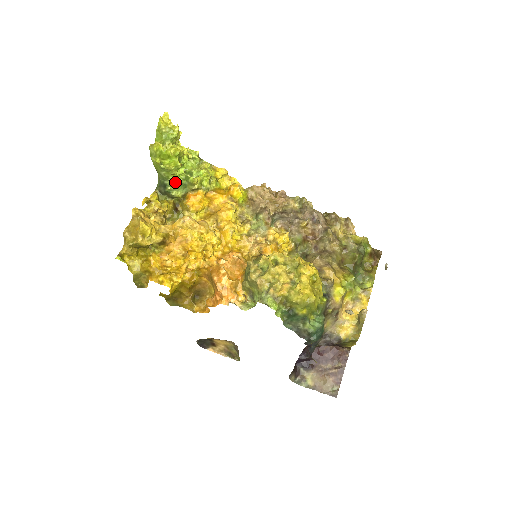
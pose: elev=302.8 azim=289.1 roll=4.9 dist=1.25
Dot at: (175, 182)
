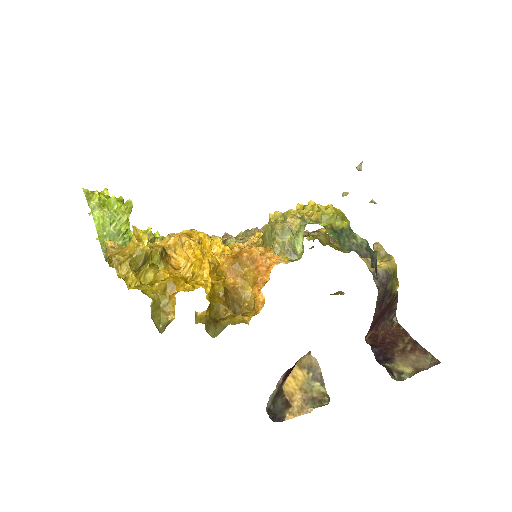
Dot at: (128, 238)
